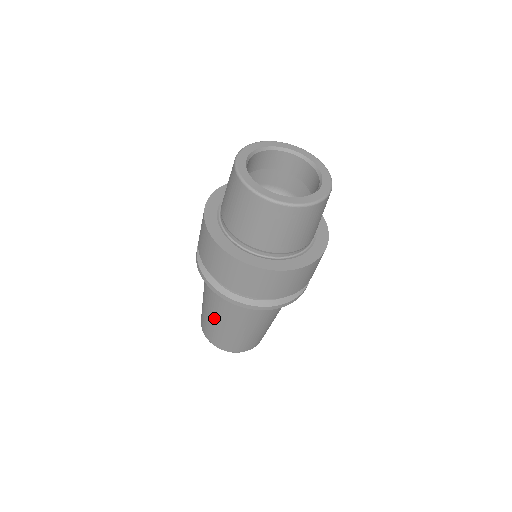
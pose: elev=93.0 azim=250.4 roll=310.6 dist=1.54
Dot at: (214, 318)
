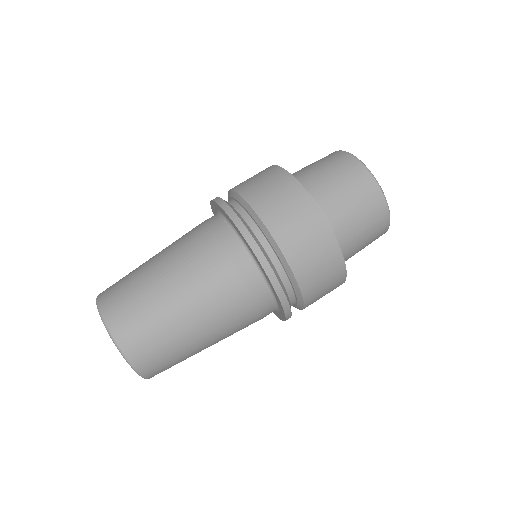
Dot at: (157, 260)
